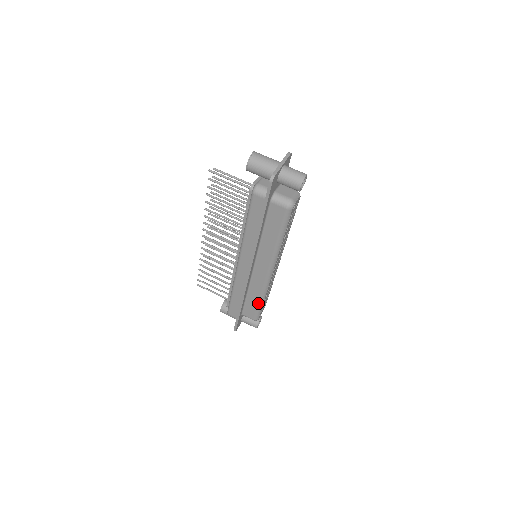
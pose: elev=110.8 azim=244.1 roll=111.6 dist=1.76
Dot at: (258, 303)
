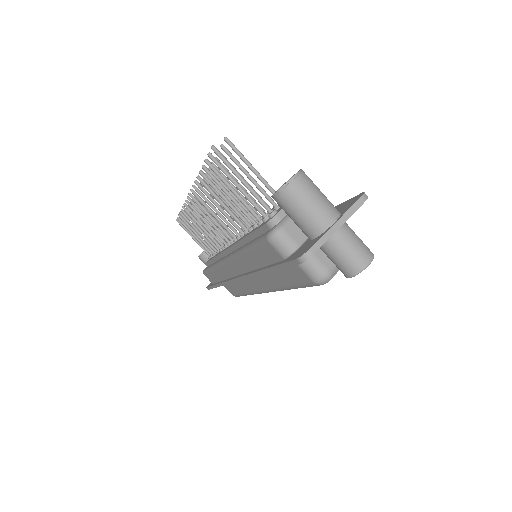
Dot at: (241, 293)
